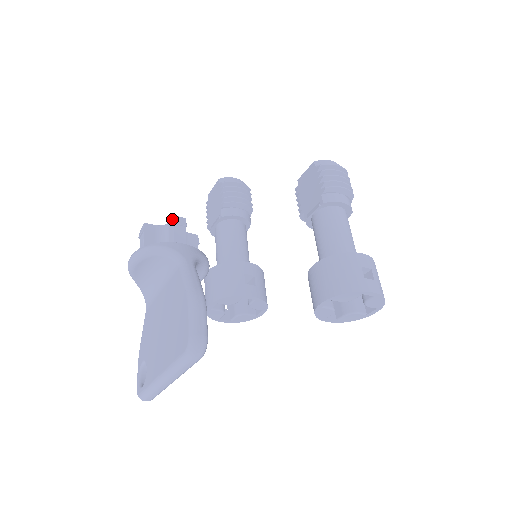
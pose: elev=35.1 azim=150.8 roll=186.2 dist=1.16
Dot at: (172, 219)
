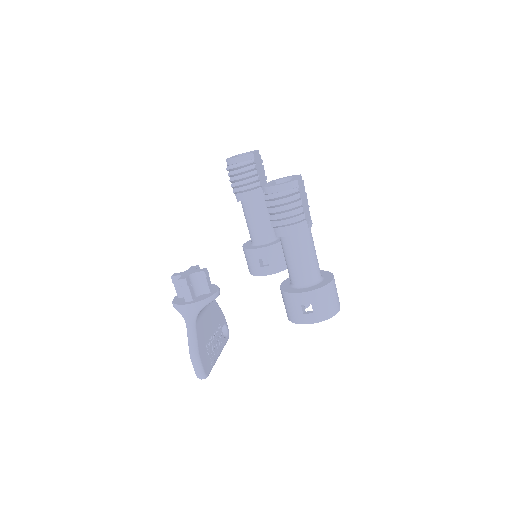
Dot at: (179, 281)
